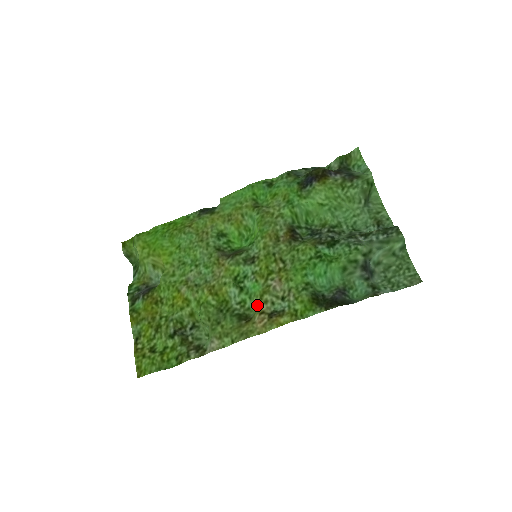
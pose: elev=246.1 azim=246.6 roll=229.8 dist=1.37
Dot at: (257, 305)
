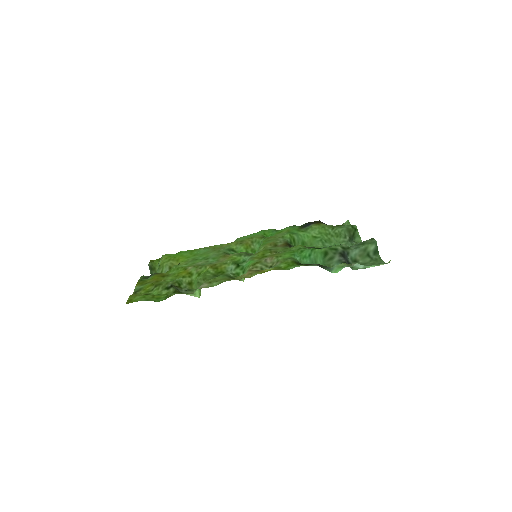
Dot at: (248, 269)
